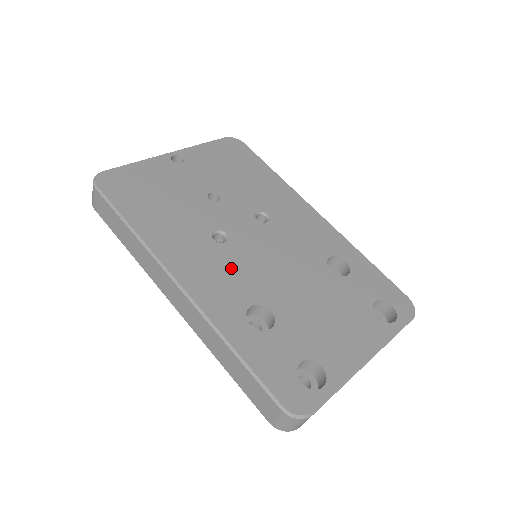
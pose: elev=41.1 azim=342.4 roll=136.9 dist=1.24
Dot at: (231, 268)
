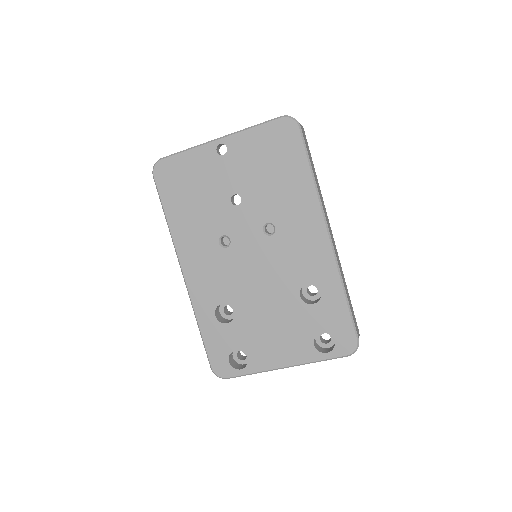
Dot at: (221, 271)
